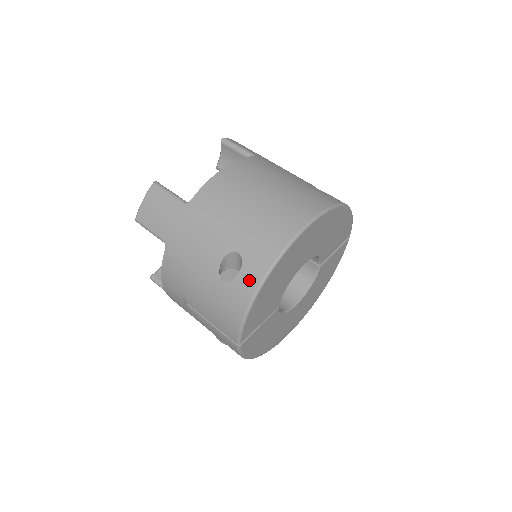
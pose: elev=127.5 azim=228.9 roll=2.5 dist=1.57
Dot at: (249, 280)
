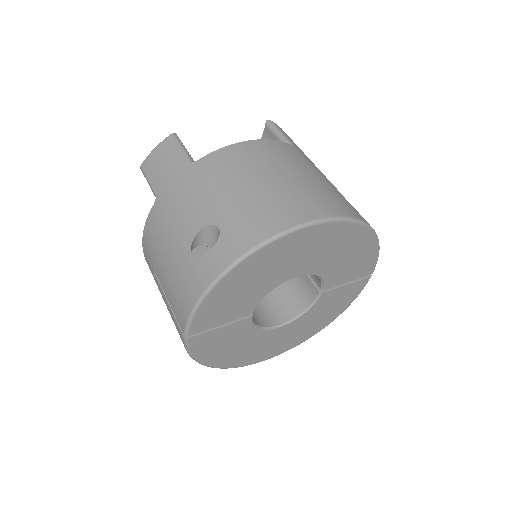
Dot at: (217, 261)
